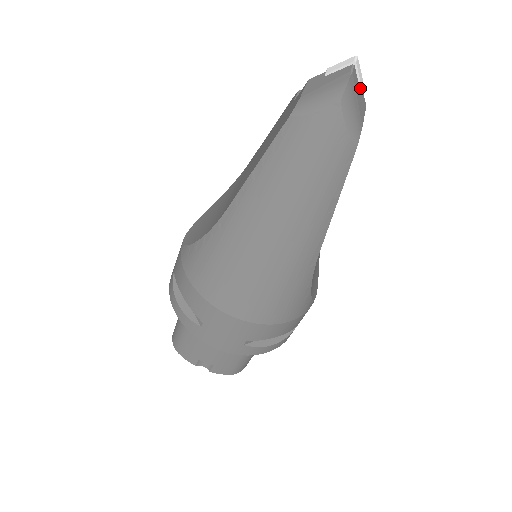
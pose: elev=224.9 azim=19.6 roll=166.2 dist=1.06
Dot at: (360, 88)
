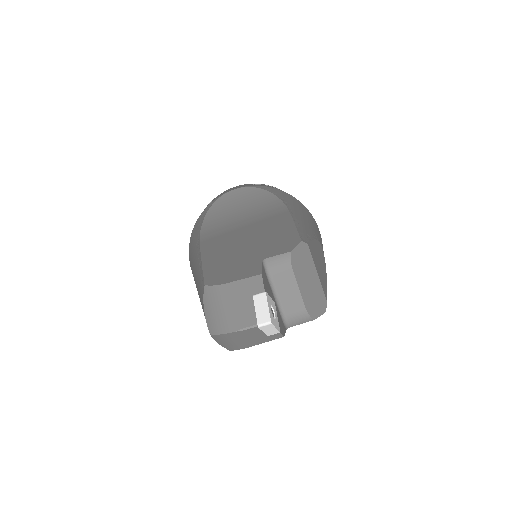
Dot at: (266, 333)
